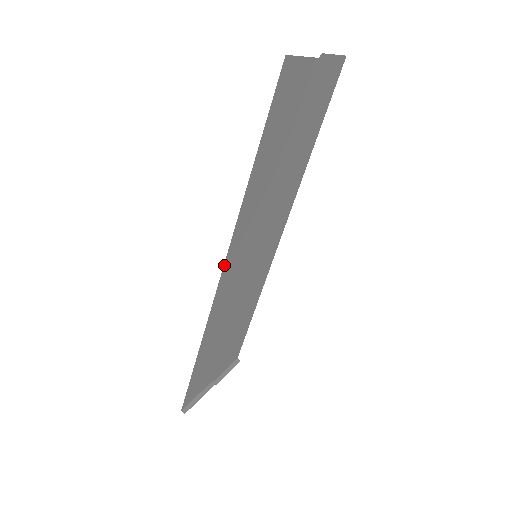
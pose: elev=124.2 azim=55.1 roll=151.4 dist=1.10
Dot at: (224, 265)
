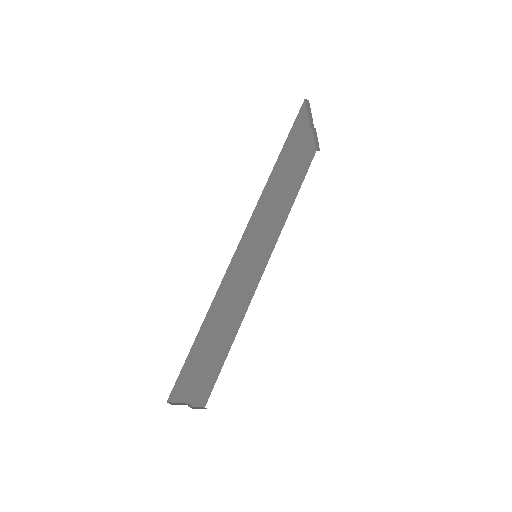
Dot at: (245, 229)
